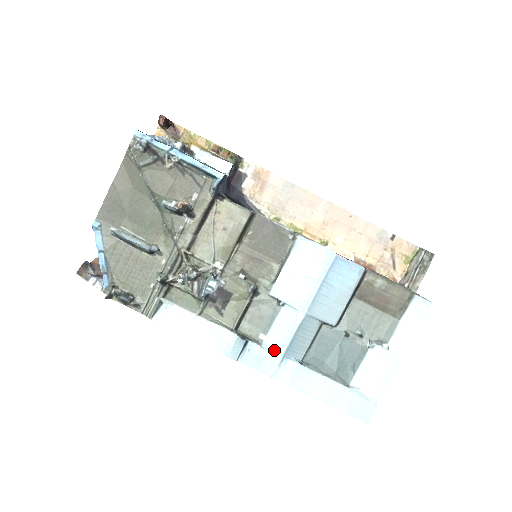
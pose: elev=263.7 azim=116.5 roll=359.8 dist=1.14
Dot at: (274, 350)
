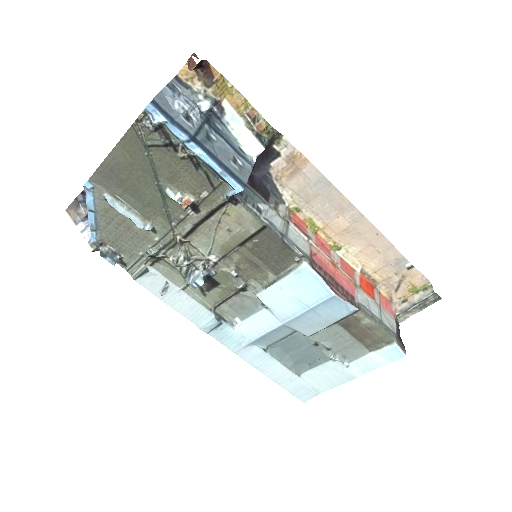
Dot at: (244, 335)
